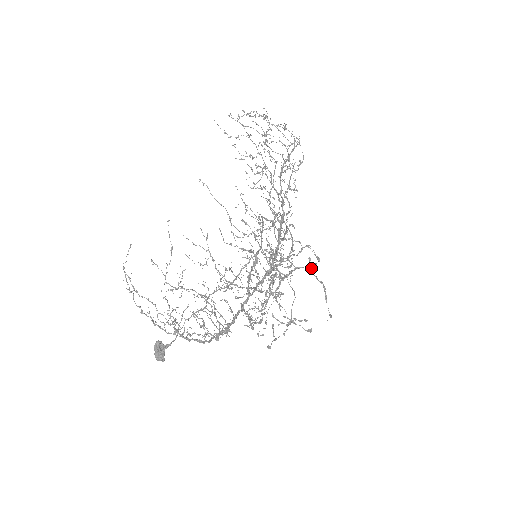
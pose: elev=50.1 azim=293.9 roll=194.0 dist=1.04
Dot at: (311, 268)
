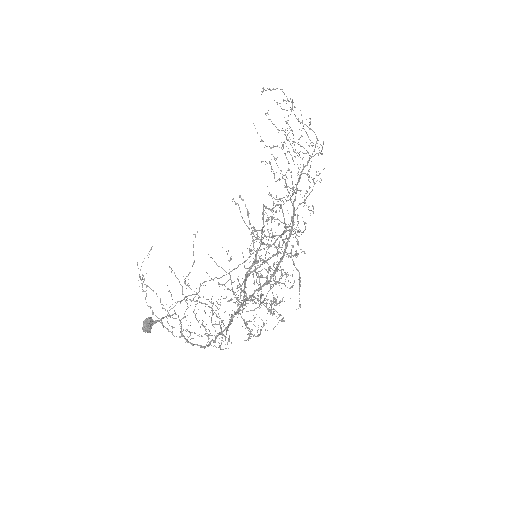
Dot at: occluded
